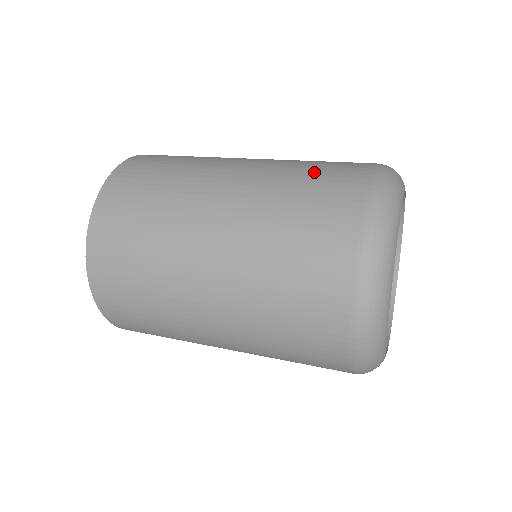
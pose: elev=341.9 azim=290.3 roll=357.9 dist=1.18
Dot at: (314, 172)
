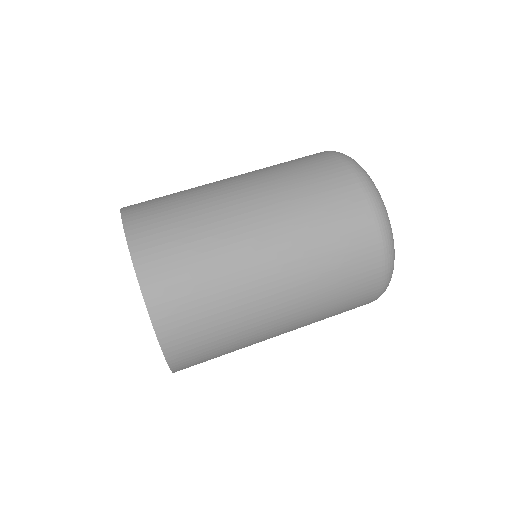
Dot at: (328, 218)
